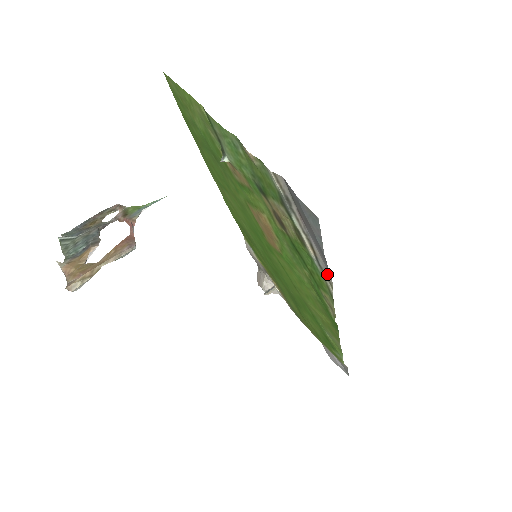
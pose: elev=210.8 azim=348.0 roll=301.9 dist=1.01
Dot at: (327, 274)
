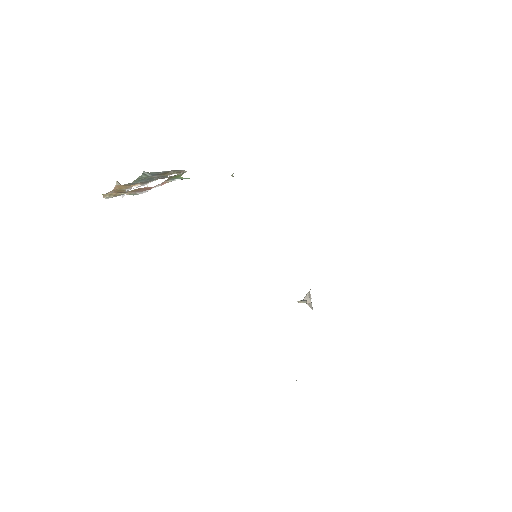
Dot at: occluded
